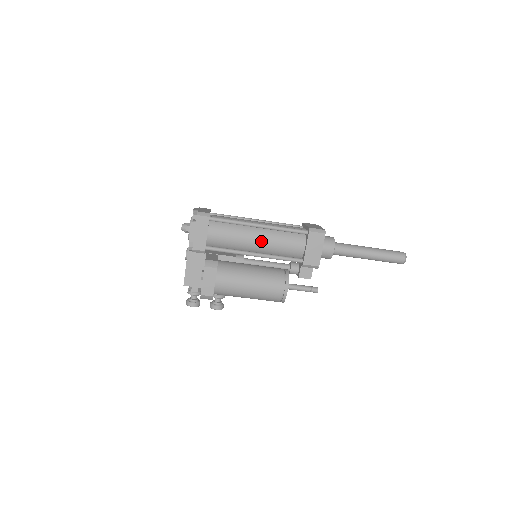
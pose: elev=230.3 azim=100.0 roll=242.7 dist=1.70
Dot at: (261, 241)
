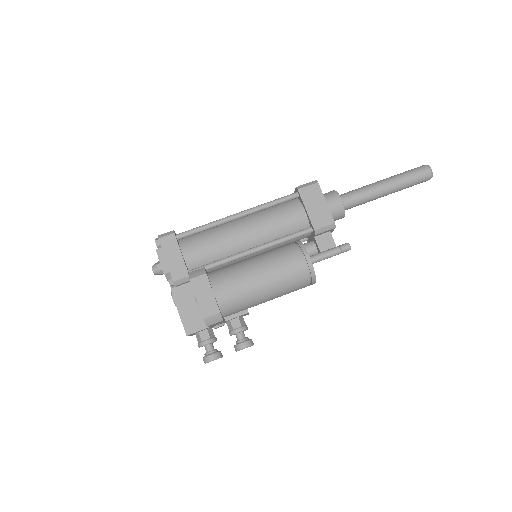
Dot at: (250, 231)
